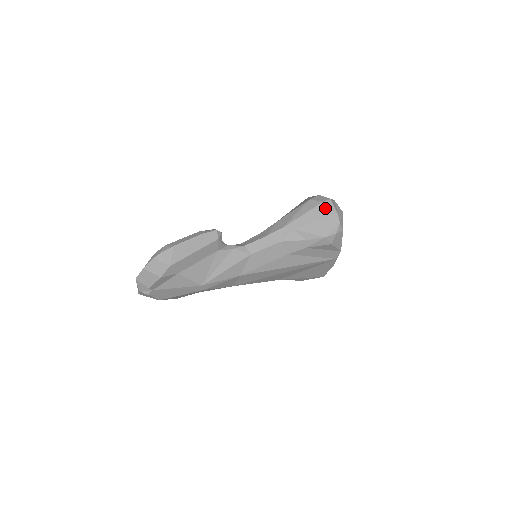
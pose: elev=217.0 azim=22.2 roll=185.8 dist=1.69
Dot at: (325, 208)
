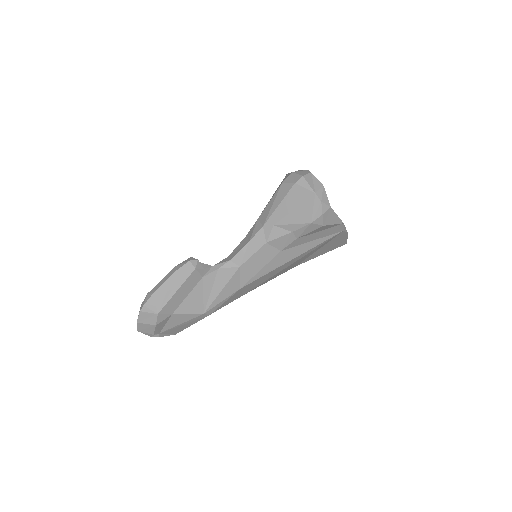
Dot at: (299, 190)
